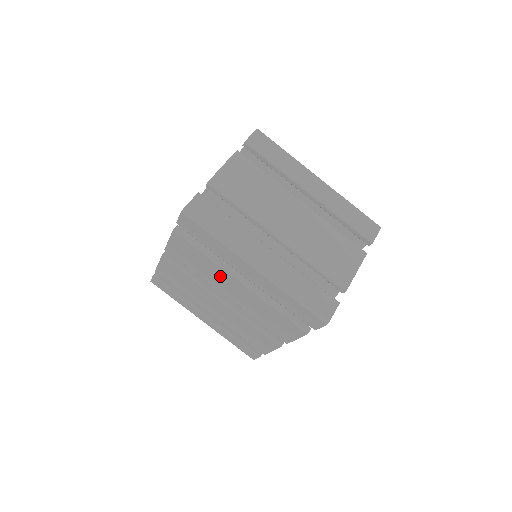
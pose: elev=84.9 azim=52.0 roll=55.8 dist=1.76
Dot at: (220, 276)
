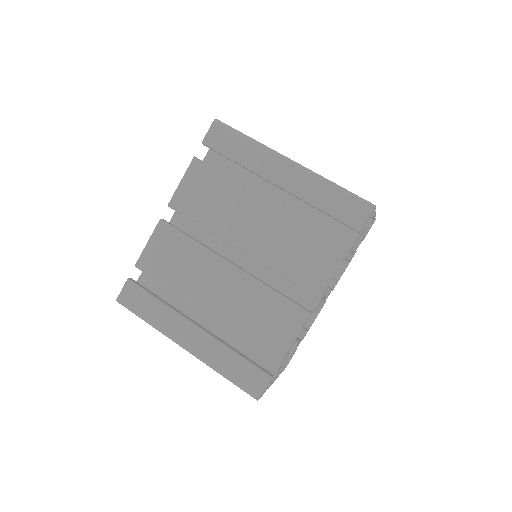
Dot at: (240, 207)
